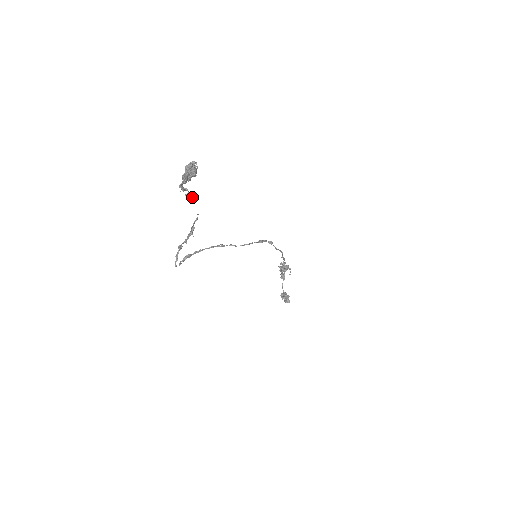
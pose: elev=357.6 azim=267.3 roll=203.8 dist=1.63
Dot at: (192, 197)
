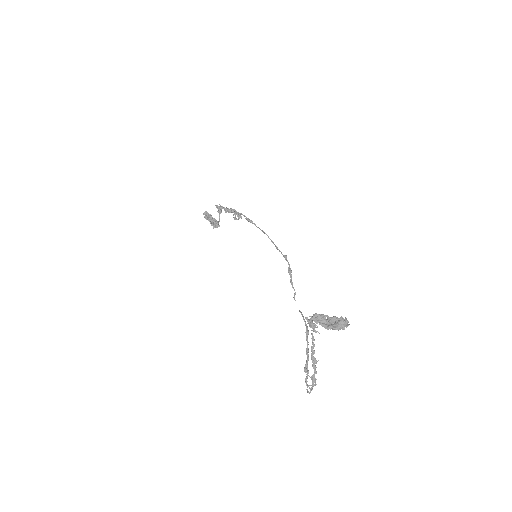
Dot at: occluded
